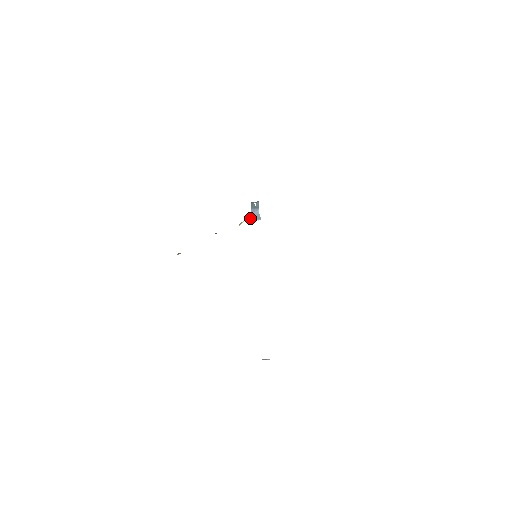
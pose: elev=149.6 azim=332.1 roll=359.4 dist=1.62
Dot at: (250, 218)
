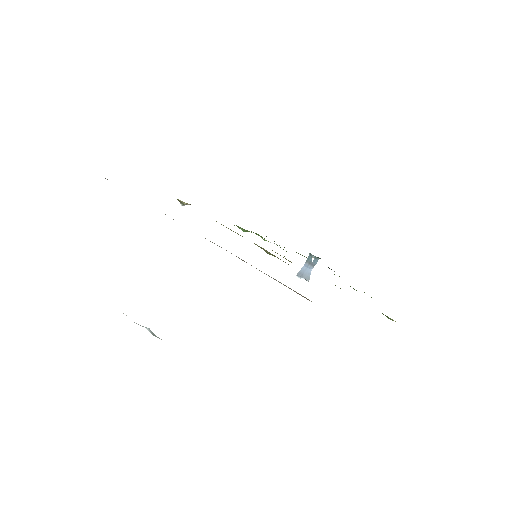
Dot at: (298, 272)
